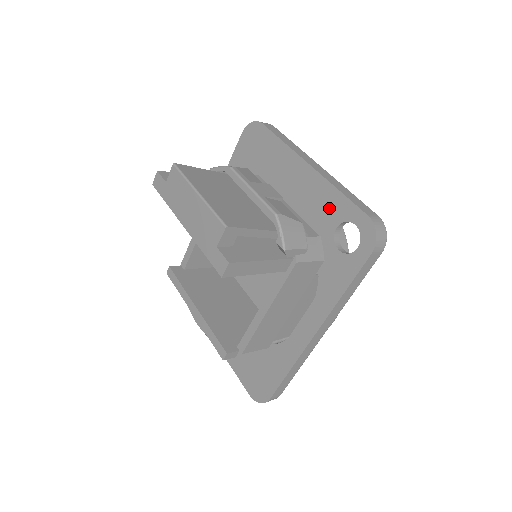
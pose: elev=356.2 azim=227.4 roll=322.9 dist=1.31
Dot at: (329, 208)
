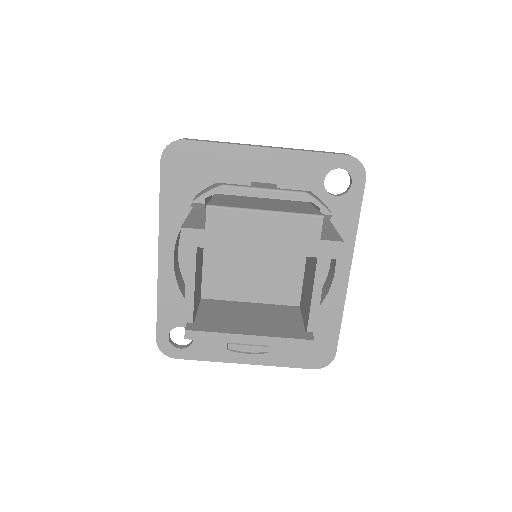
Dot at: (308, 170)
